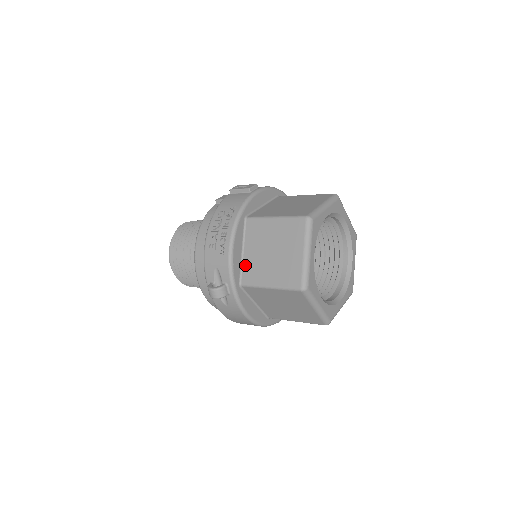
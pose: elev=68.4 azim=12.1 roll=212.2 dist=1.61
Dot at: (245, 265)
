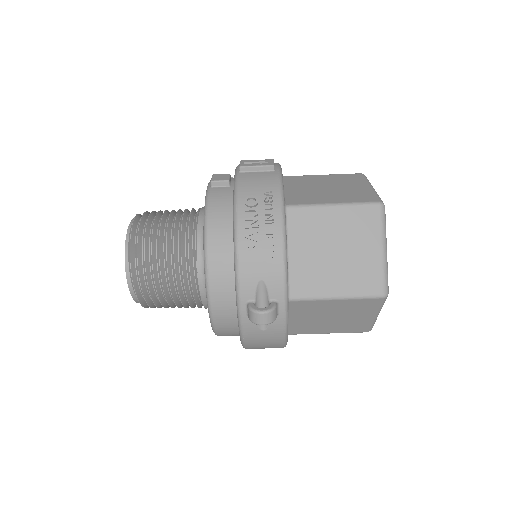
Dot at: (293, 272)
